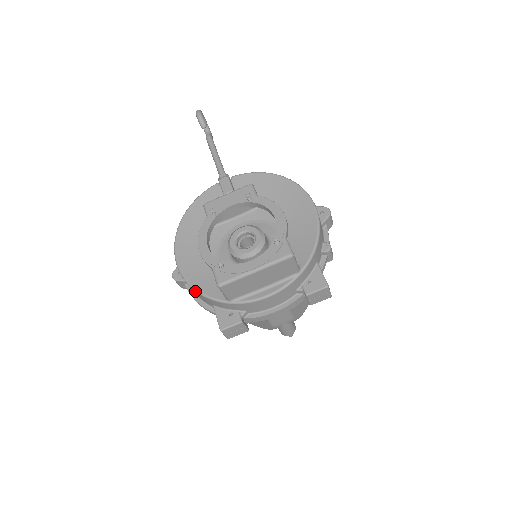
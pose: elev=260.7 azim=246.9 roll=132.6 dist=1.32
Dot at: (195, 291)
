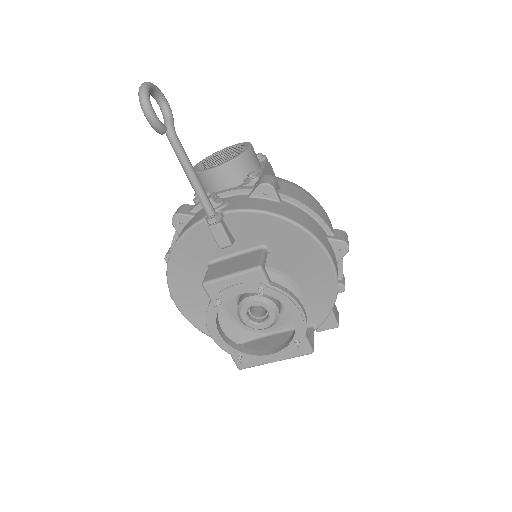
Dot at: (207, 335)
